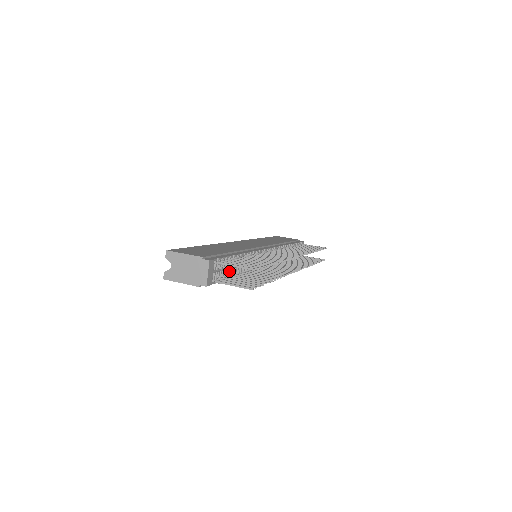
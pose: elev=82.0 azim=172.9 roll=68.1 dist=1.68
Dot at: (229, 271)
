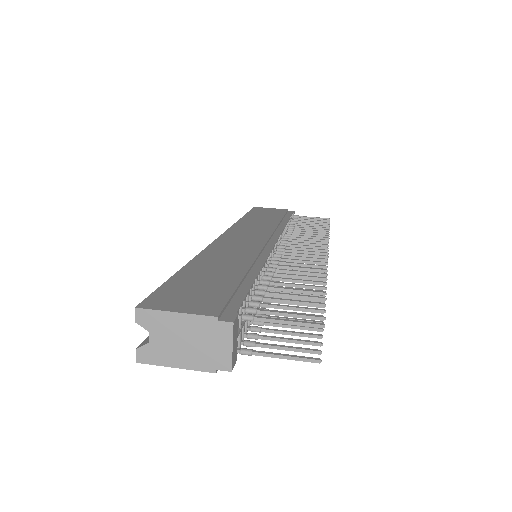
Dot at: occluded
